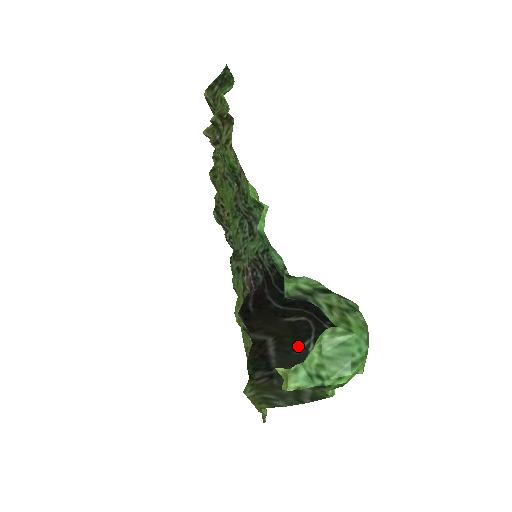
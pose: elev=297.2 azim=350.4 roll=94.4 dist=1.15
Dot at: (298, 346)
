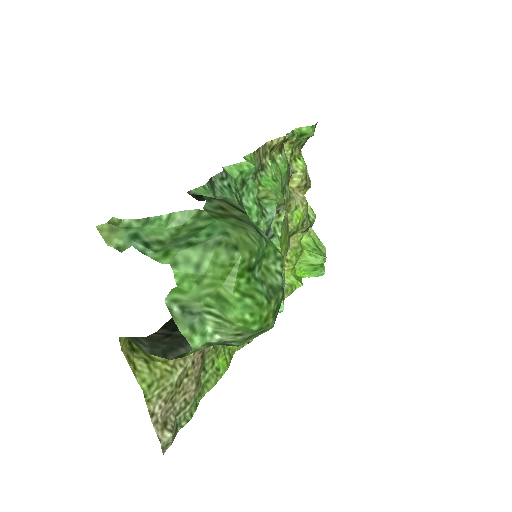
Dot at: occluded
